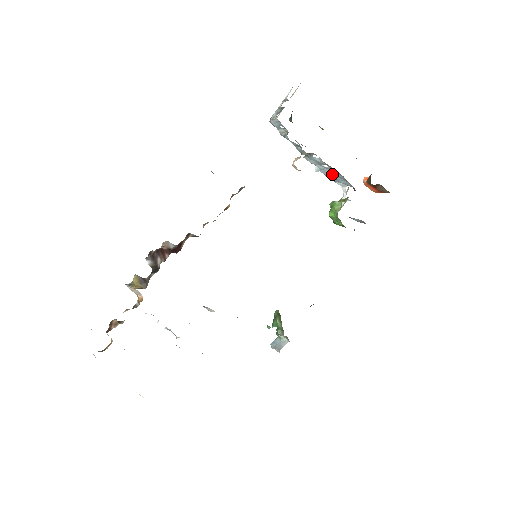
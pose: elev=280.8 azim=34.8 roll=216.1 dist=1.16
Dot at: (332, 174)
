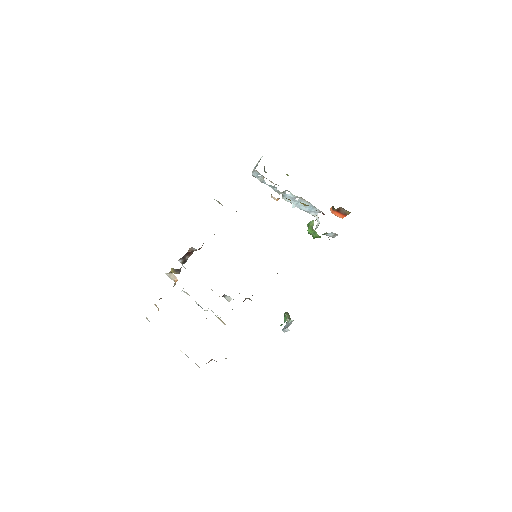
Dot at: (304, 206)
